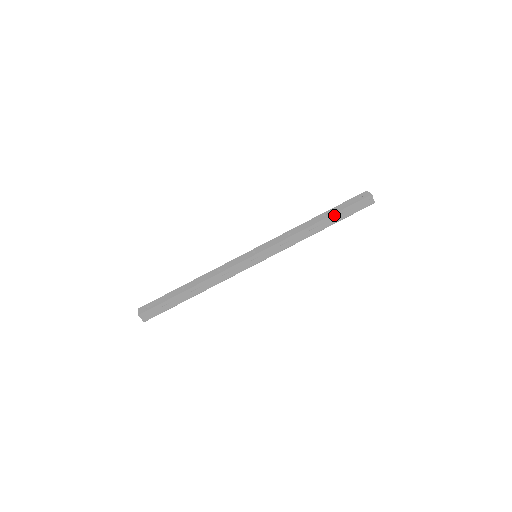
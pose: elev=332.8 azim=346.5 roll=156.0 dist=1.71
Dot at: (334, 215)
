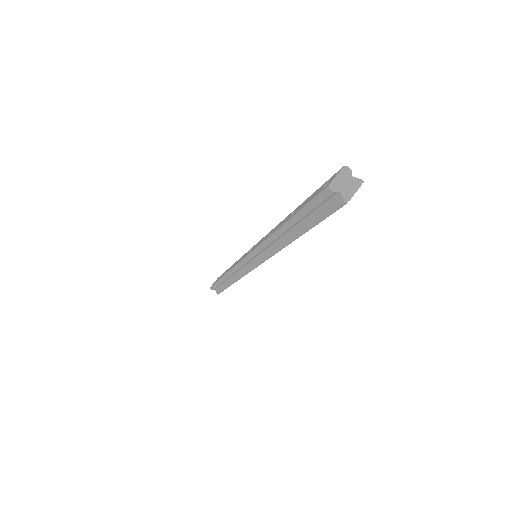
Dot at: (291, 220)
